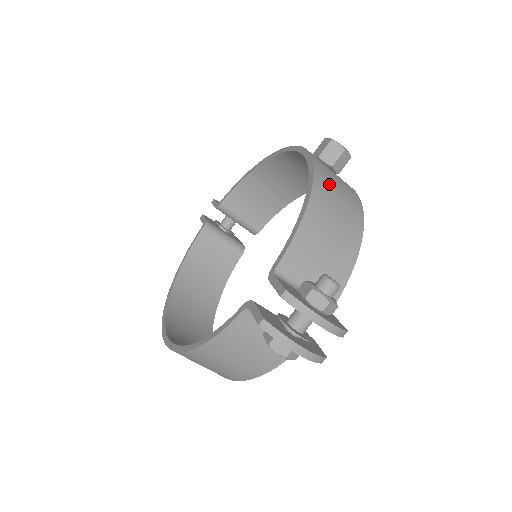
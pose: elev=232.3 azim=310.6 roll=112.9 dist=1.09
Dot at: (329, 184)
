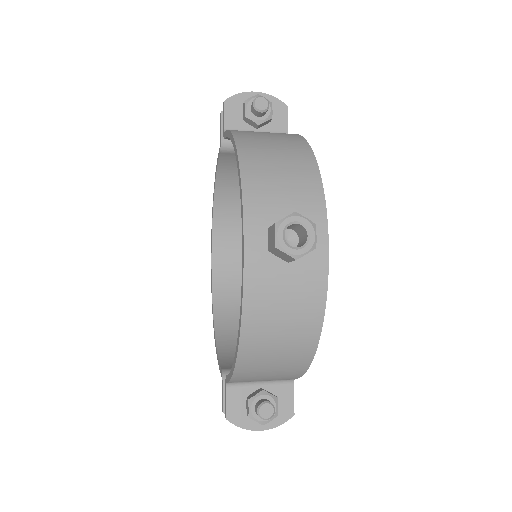
Dot at: (265, 326)
